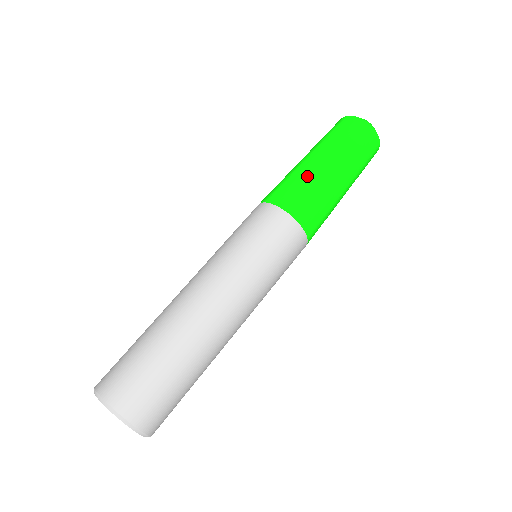
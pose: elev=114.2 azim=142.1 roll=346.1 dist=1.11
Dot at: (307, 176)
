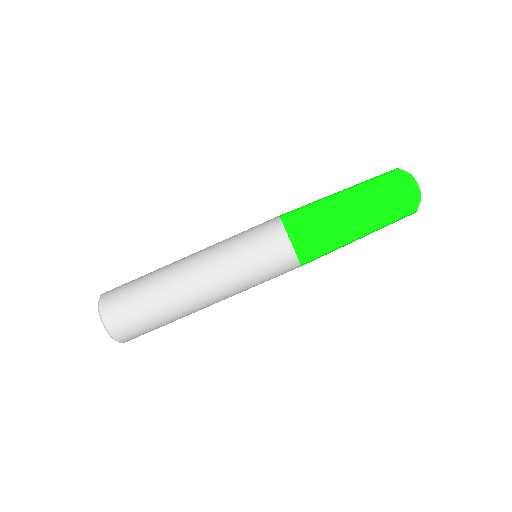
Dot at: (337, 244)
